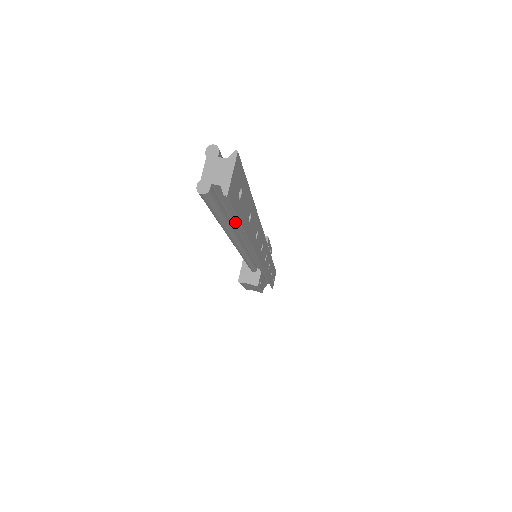
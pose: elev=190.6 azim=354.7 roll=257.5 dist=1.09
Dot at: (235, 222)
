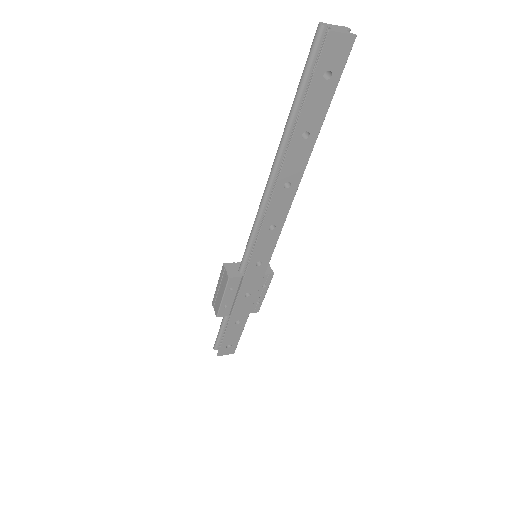
Dot at: occluded
